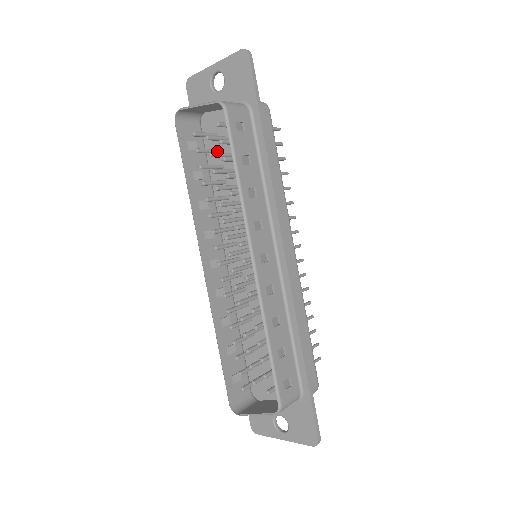
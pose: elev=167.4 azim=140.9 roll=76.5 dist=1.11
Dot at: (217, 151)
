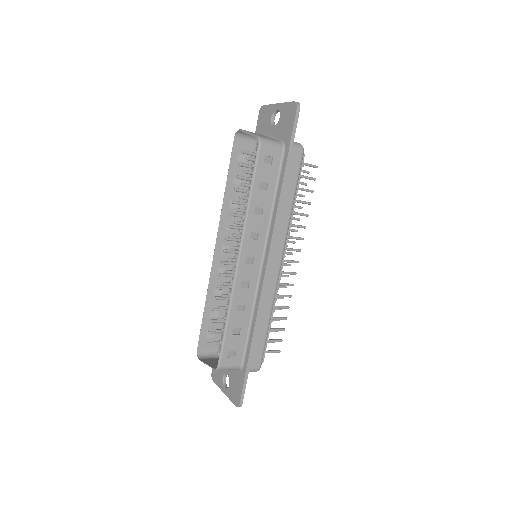
Dot at: occluded
